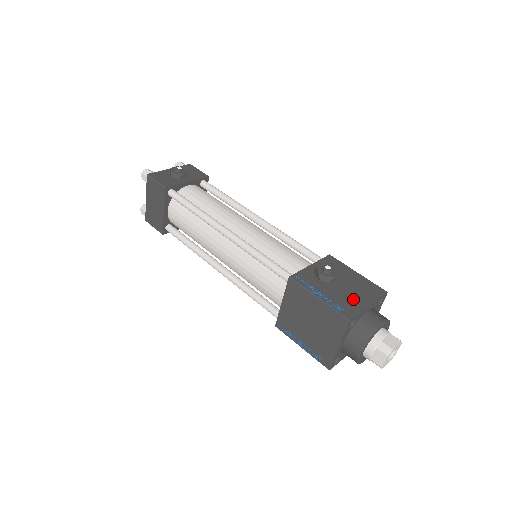
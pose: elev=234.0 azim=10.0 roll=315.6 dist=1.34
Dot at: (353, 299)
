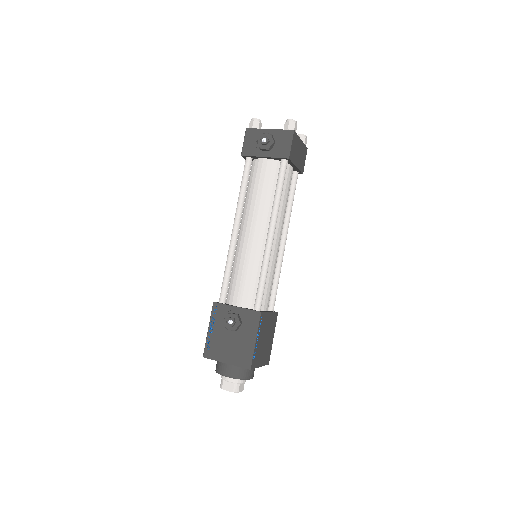
Dot at: (223, 350)
